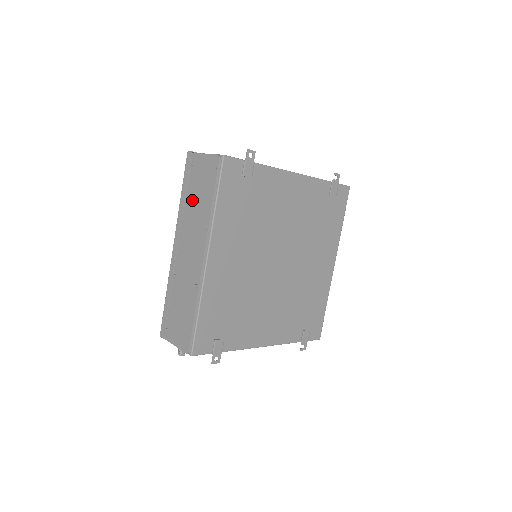
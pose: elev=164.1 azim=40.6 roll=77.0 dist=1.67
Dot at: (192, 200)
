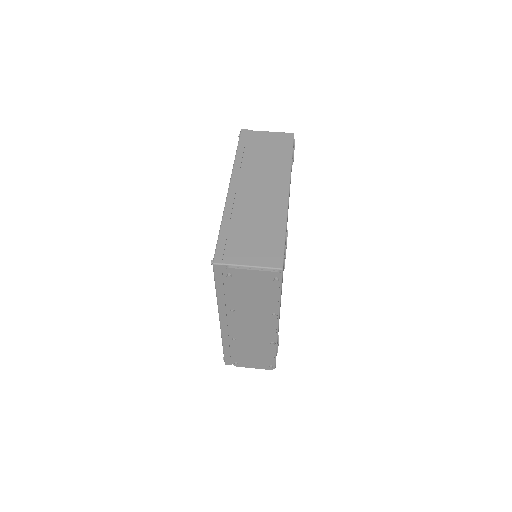
Dot at: (242, 299)
